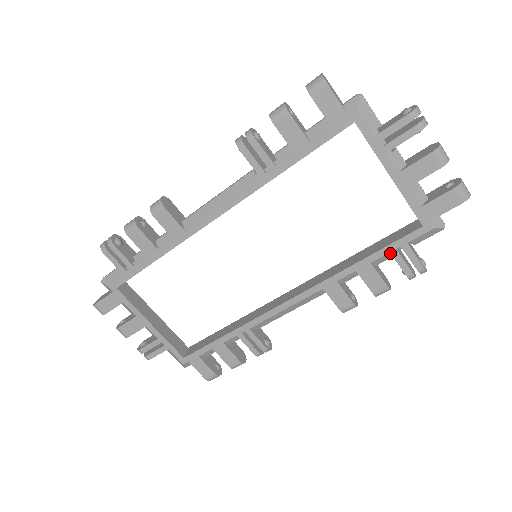
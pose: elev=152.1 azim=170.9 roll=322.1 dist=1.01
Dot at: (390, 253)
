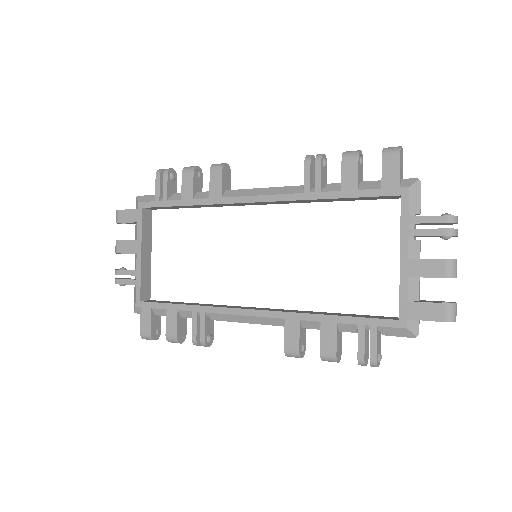
Dot at: (358, 326)
